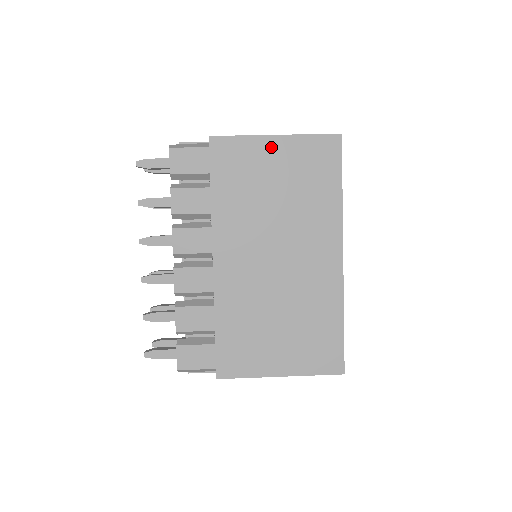
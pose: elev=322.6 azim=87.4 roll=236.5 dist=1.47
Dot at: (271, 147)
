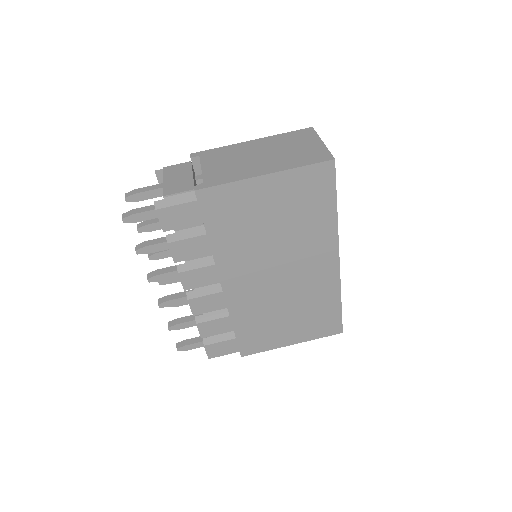
Dot at: (262, 187)
